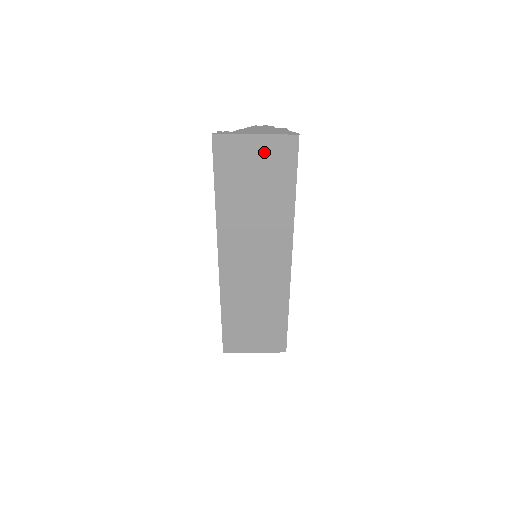
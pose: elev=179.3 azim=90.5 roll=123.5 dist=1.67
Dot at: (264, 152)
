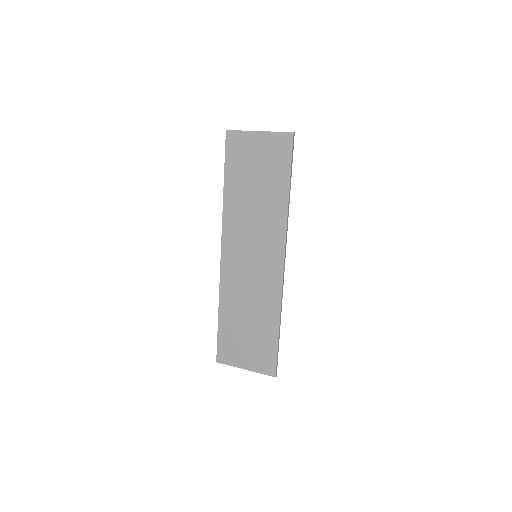
Dot at: (265, 147)
